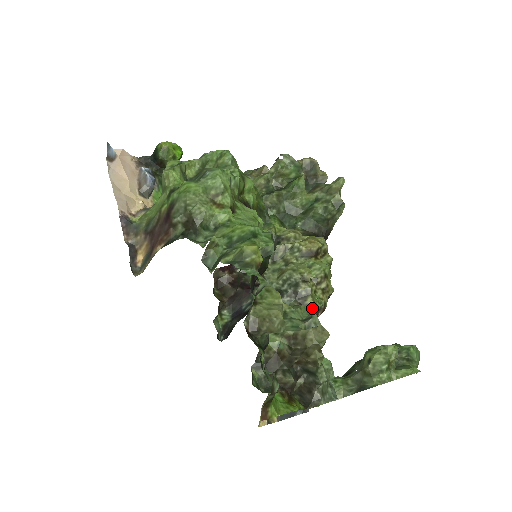
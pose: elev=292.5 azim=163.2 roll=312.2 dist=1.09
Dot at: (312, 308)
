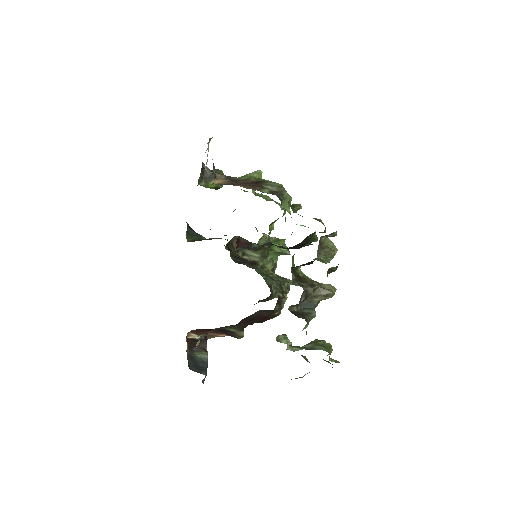
Dot at: (283, 302)
